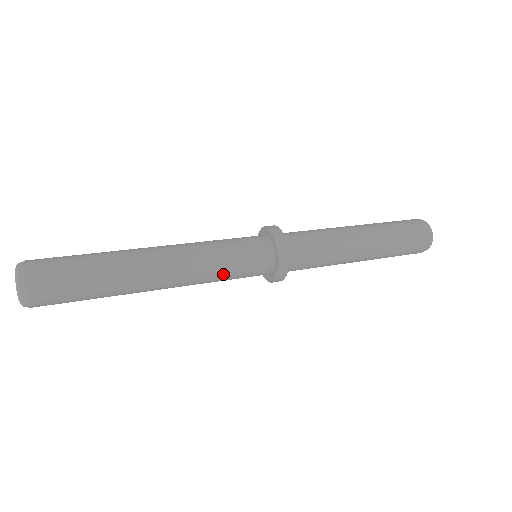
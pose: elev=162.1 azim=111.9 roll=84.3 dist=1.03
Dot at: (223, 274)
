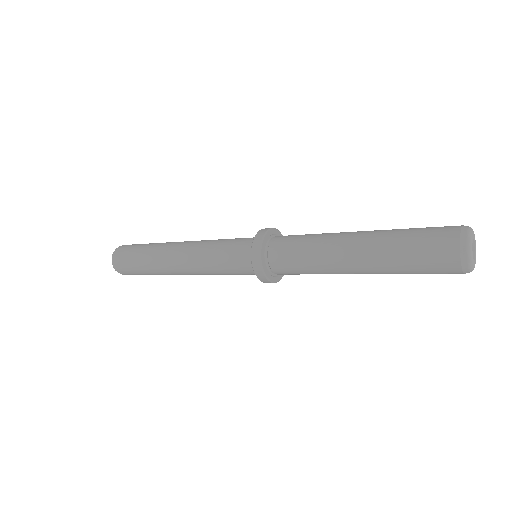
Dot at: (215, 263)
